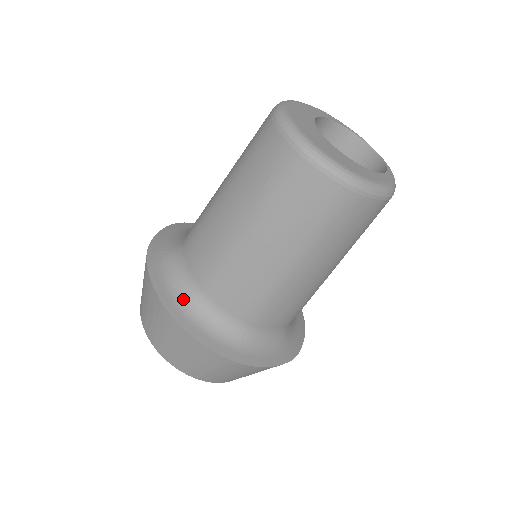
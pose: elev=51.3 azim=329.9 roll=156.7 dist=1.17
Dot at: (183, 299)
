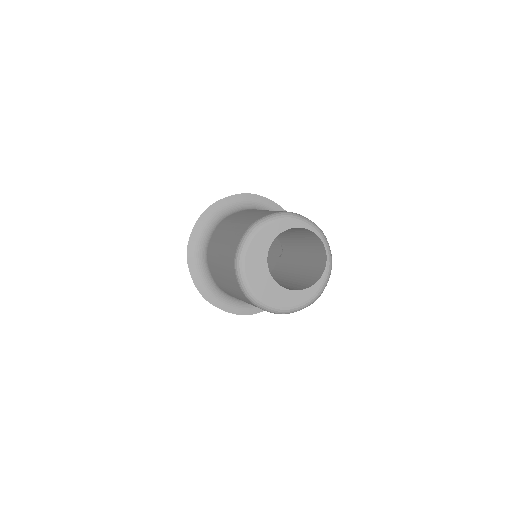
Dot at: (210, 287)
